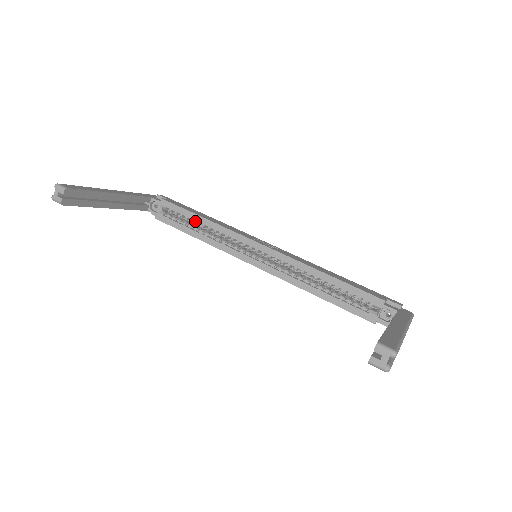
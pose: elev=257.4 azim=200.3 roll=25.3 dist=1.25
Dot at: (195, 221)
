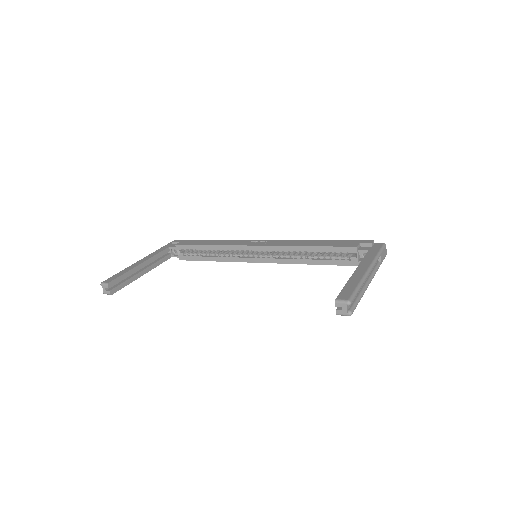
Dot at: occluded
